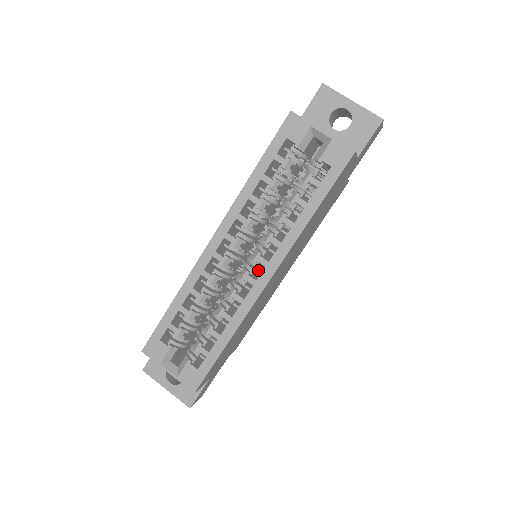
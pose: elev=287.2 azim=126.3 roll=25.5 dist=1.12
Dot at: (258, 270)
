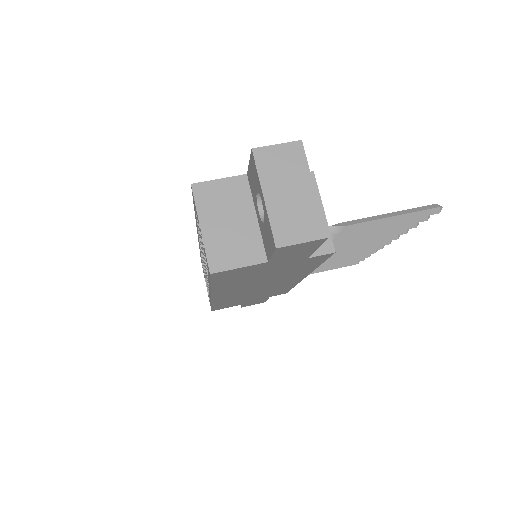
Dot at: occluded
